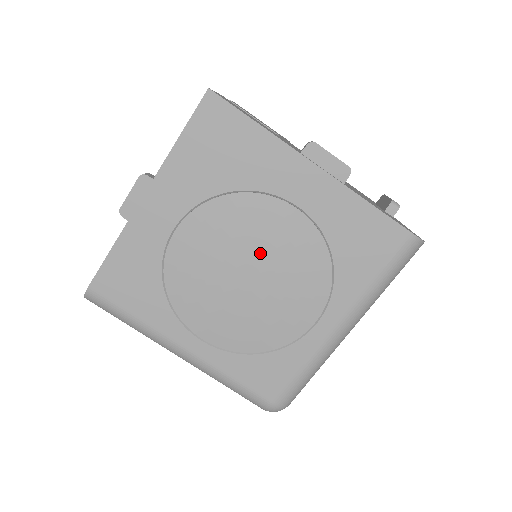
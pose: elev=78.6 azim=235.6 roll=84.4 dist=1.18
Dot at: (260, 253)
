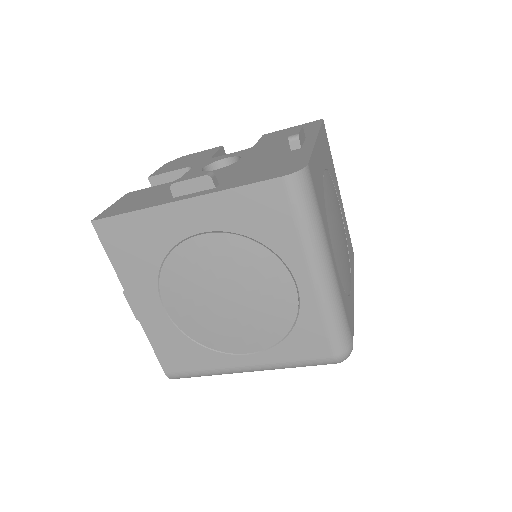
Dot at: (216, 279)
